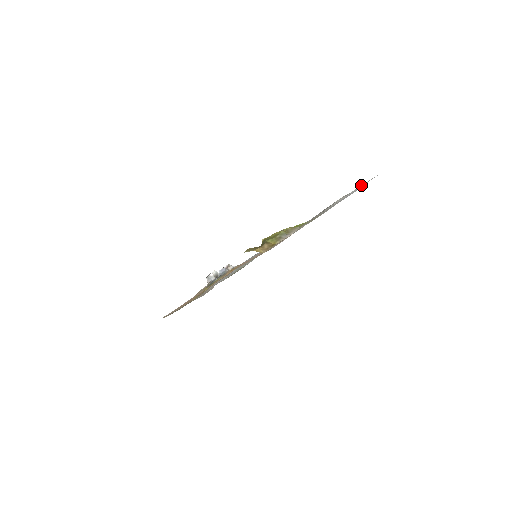
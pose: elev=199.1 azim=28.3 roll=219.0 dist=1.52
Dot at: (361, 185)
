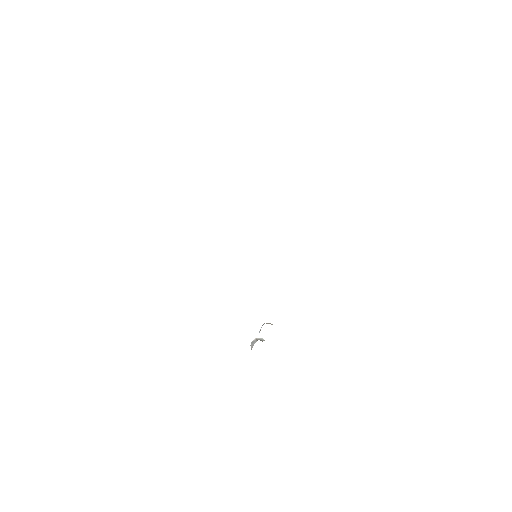
Dot at: occluded
